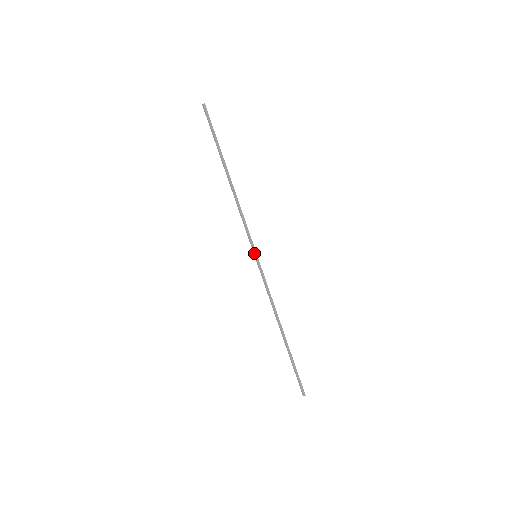
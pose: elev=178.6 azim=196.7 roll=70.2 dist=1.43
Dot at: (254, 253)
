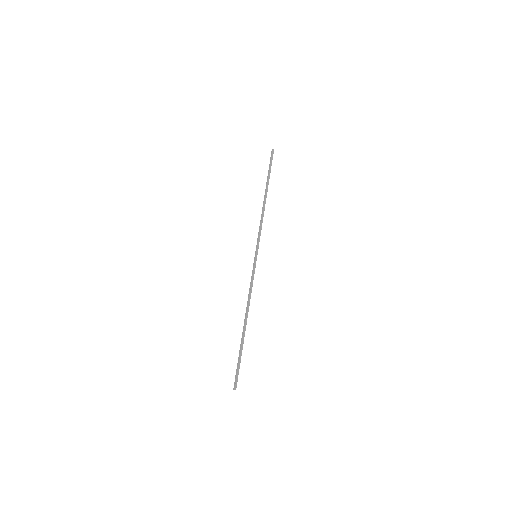
Dot at: (256, 253)
